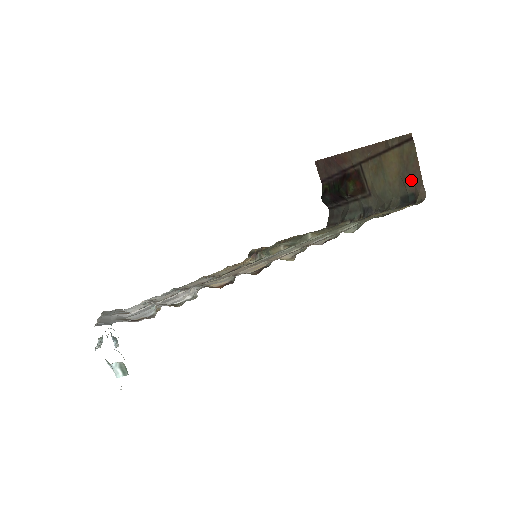
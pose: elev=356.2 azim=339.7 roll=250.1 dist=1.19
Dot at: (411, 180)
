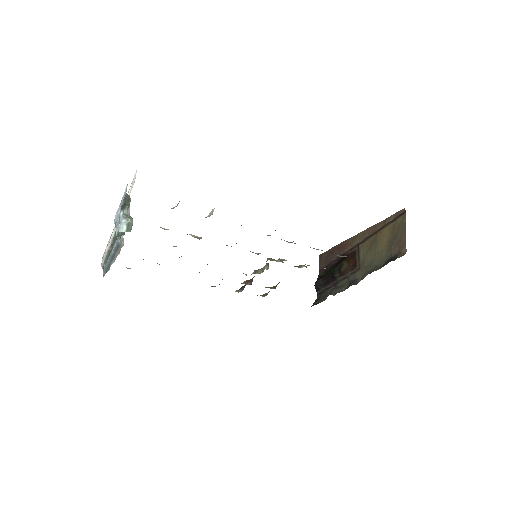
Dot at: (397, 244)
